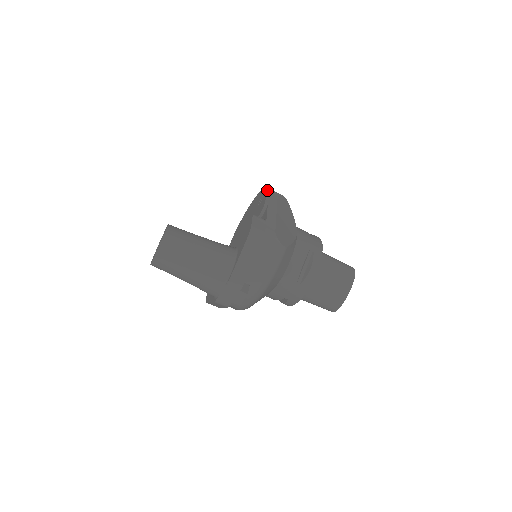
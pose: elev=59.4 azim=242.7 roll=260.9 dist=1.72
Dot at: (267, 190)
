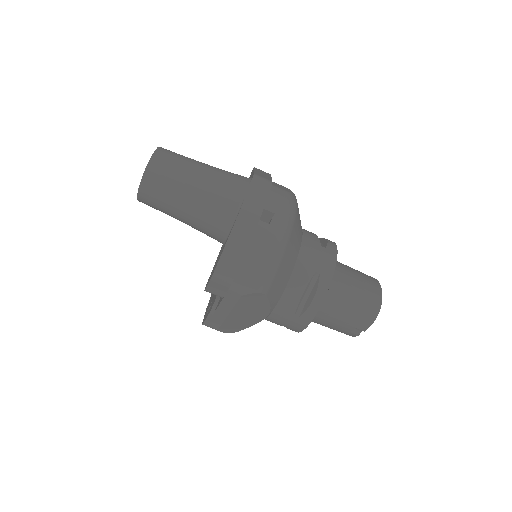
Dot at: occluded
